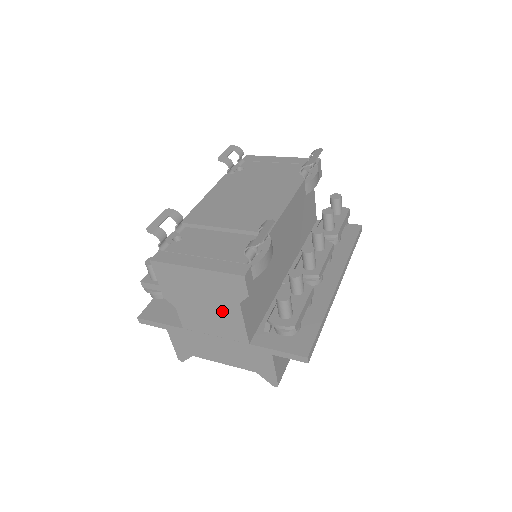
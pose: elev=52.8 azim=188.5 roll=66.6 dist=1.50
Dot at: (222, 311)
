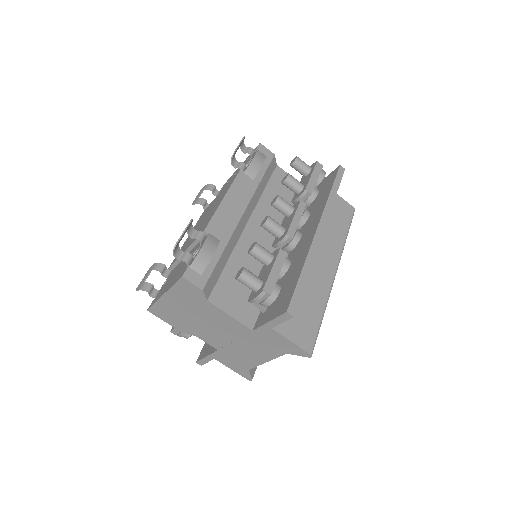
Dot at: (211, 316)
